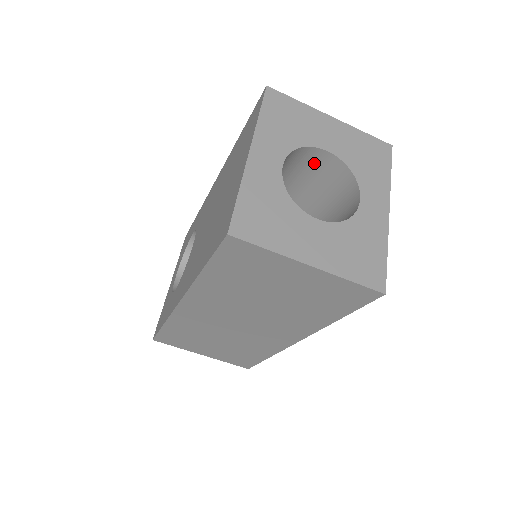
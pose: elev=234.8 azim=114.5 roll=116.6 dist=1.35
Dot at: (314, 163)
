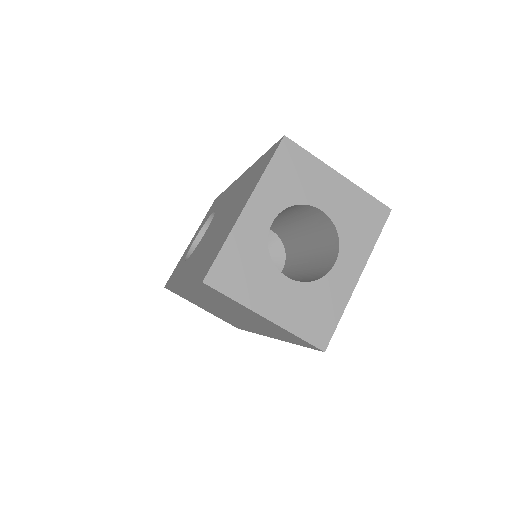
Dot at: (311, 213)
